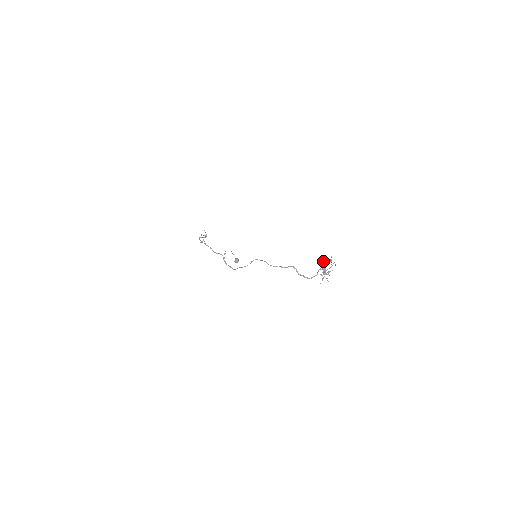
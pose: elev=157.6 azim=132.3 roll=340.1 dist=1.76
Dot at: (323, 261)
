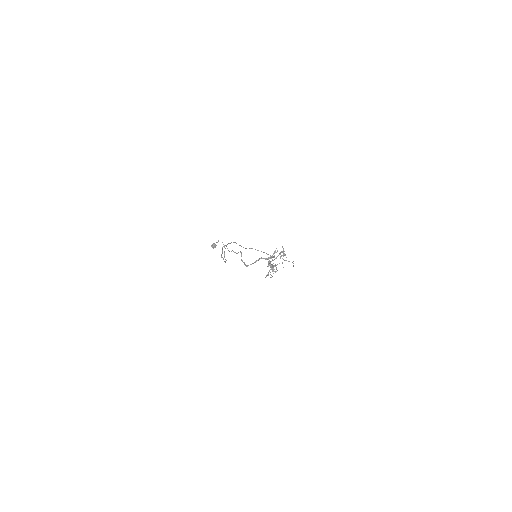
Dot at: (274, 251)
